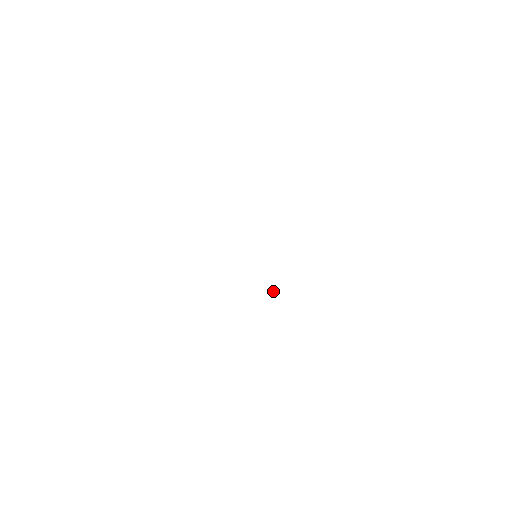
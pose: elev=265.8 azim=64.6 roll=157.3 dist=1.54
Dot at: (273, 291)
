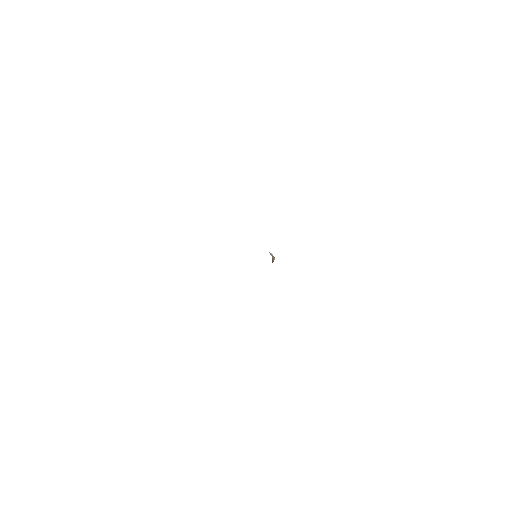
Dot at: (272, 258)
